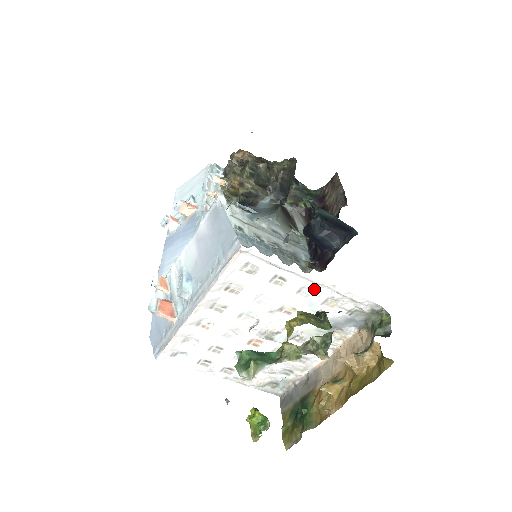
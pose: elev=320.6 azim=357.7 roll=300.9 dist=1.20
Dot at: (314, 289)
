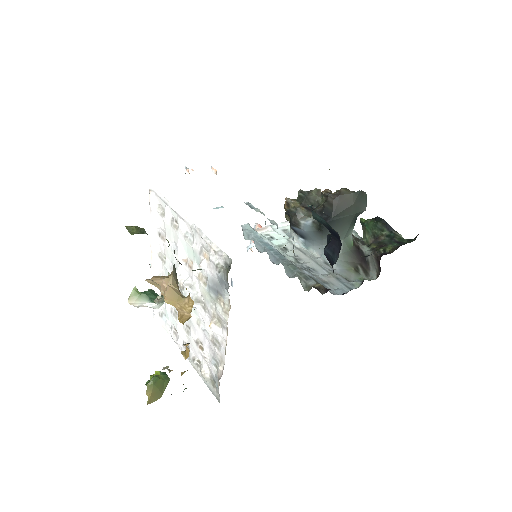
Dot at: (193, 235)
